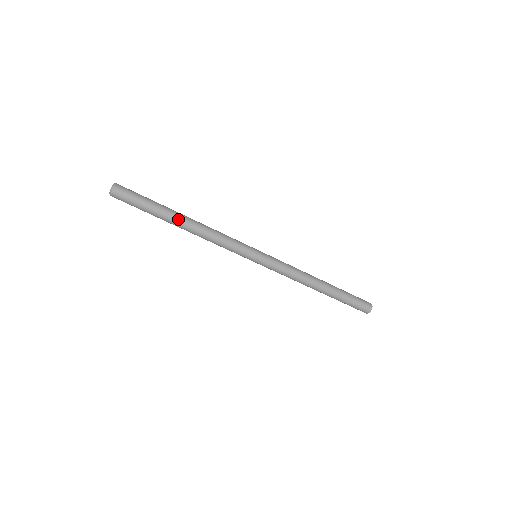
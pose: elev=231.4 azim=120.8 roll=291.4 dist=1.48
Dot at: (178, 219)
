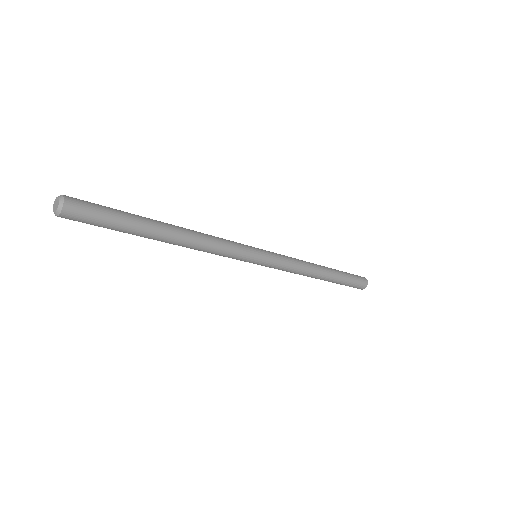
Dot at: (164, 228)
